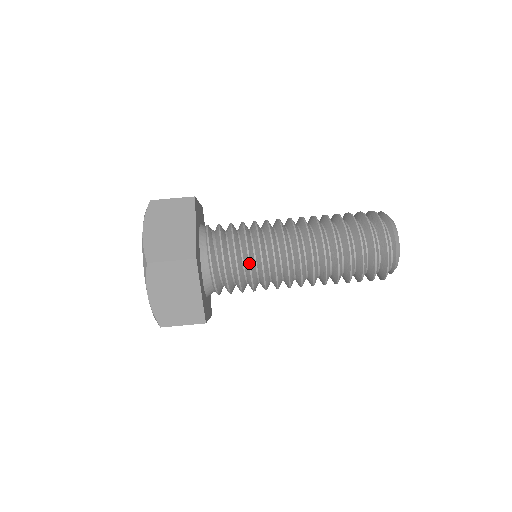
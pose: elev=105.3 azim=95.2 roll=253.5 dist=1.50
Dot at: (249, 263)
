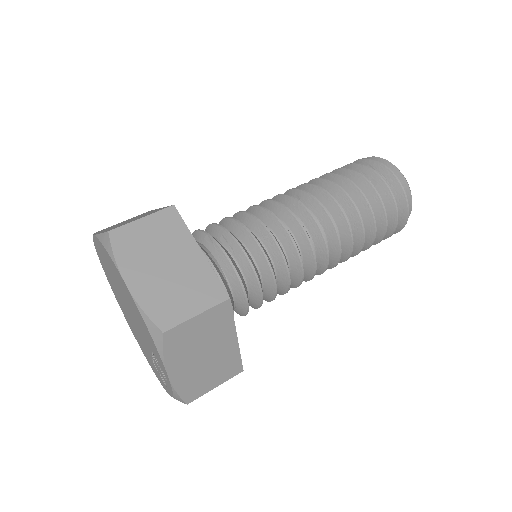
Dot at: (272, 272)
